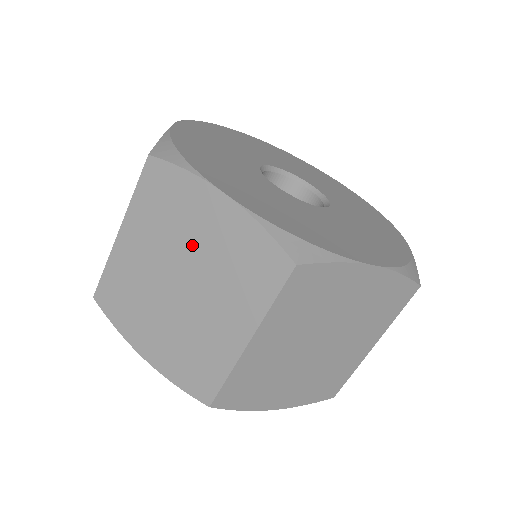
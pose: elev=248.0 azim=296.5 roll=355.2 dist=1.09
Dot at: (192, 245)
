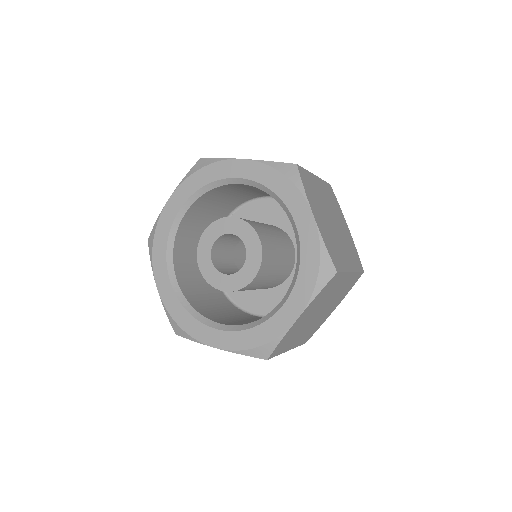
Dot at: occluded
